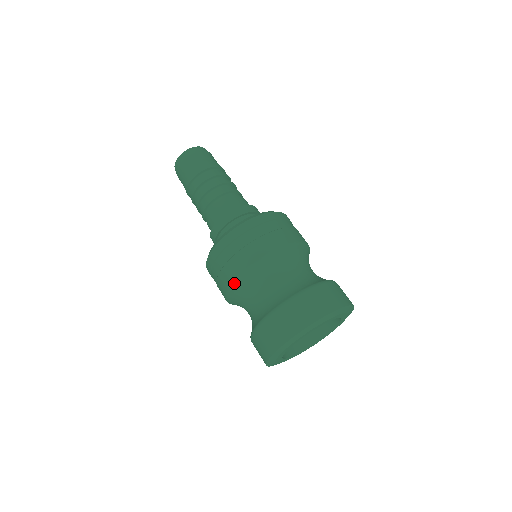
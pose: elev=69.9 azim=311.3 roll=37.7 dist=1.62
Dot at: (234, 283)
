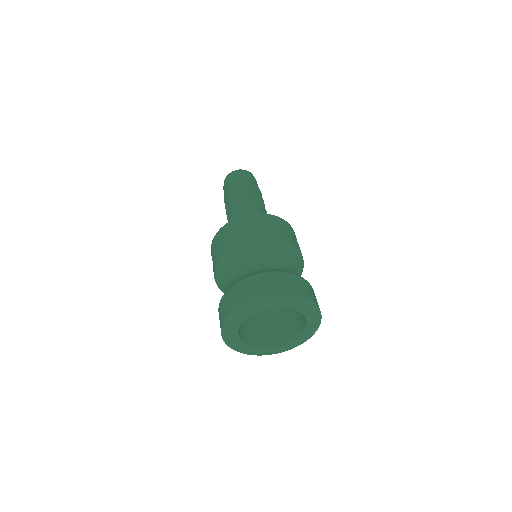
Dot at: (221, 258)
